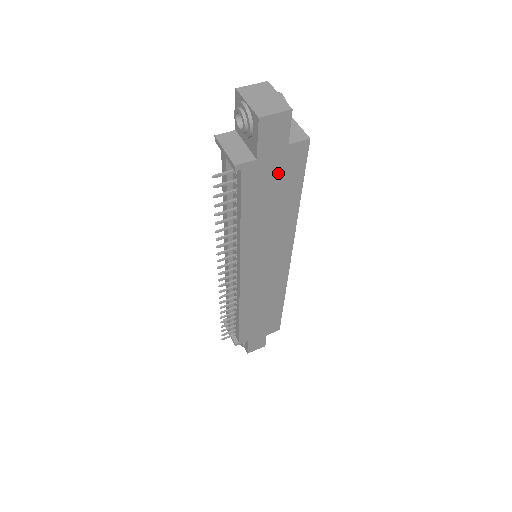
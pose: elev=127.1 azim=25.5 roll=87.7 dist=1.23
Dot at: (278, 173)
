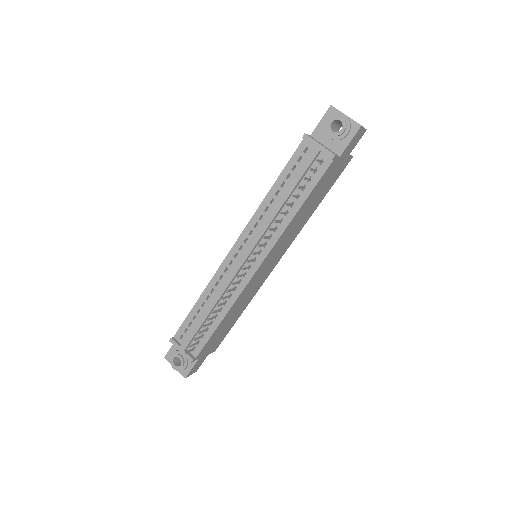
Dot at: (333, 175)
